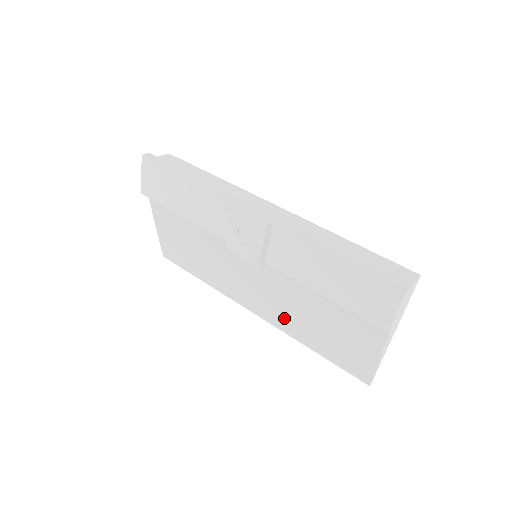
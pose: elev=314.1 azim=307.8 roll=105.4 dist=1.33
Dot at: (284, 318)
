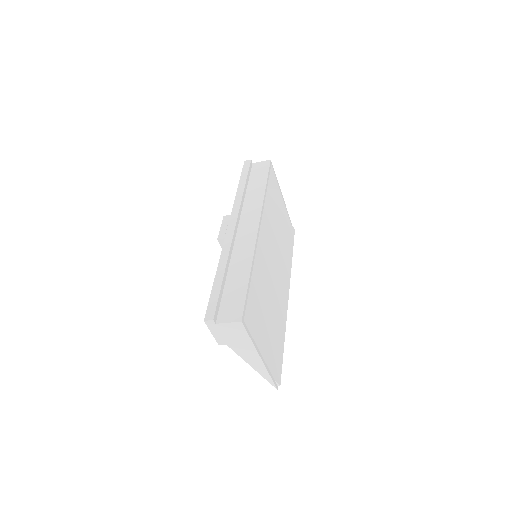
Dot at: occluded
